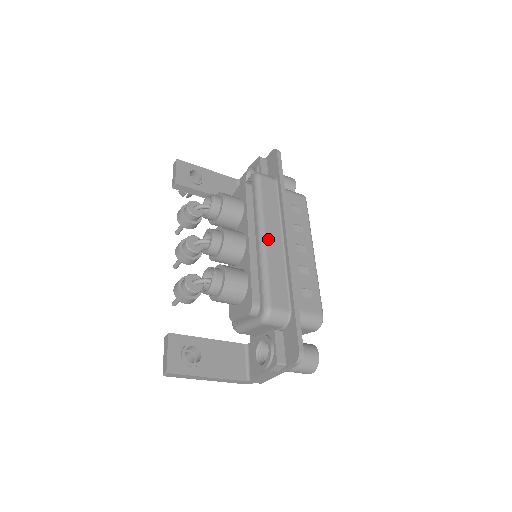
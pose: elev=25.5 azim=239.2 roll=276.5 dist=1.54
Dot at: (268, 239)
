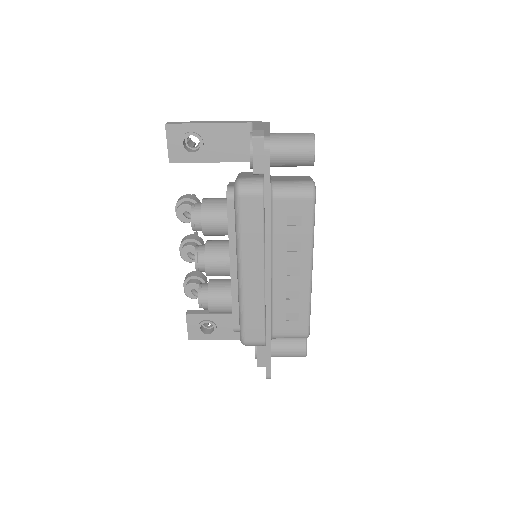
Dot at: (245, 278)
